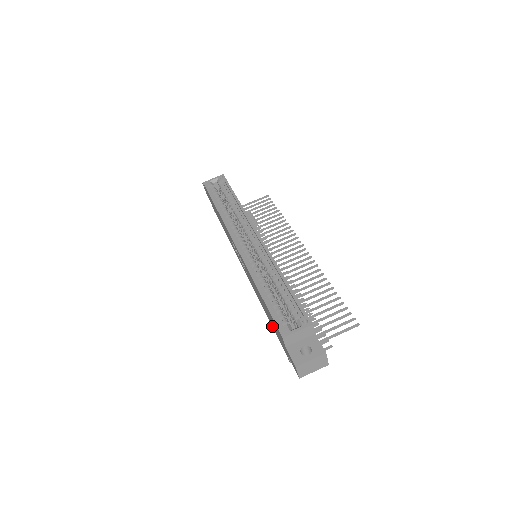
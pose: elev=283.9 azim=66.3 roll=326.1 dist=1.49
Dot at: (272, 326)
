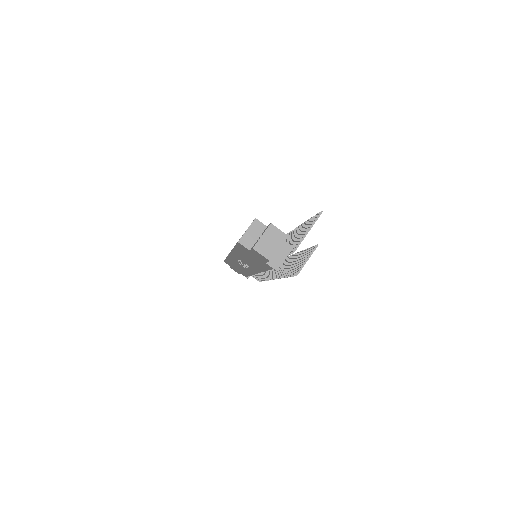
Dot at: (264, 269)
